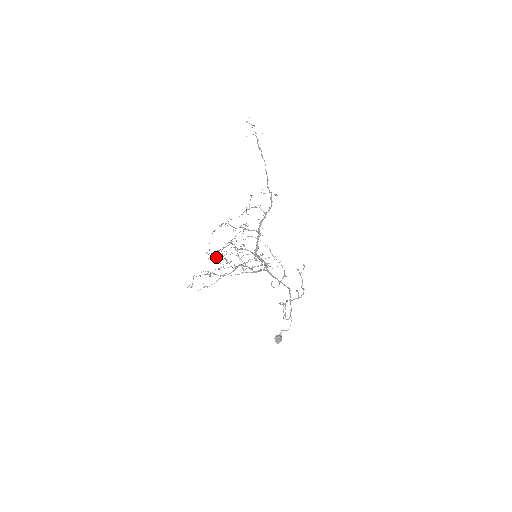
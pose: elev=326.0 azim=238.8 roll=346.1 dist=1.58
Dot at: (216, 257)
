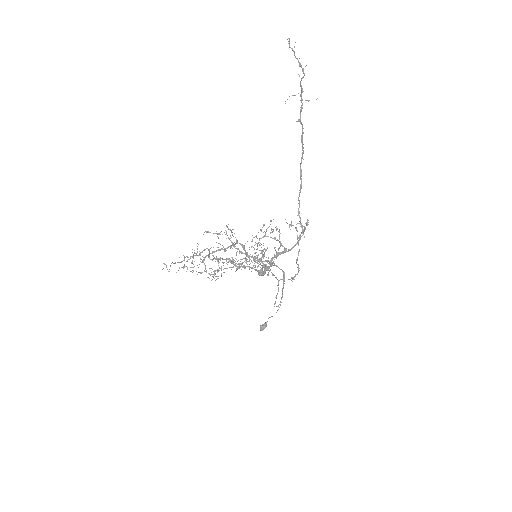
Dot at: occluded
